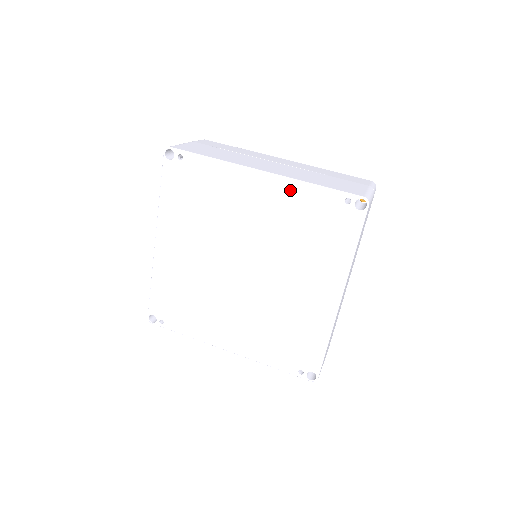
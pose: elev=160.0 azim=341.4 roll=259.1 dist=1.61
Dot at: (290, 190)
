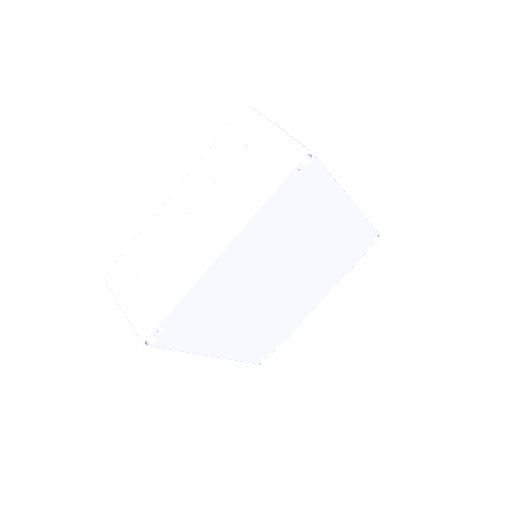
Dot at: (254, 227)
